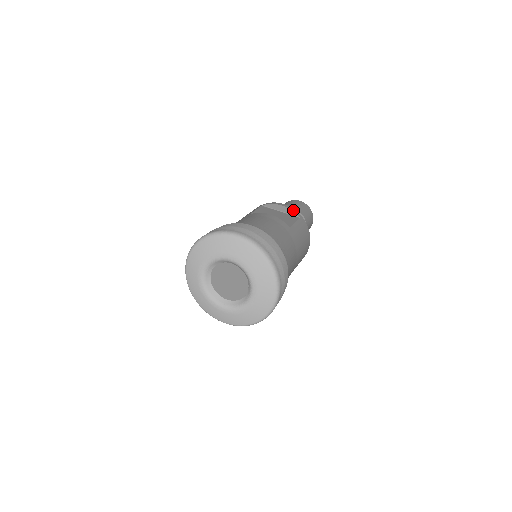
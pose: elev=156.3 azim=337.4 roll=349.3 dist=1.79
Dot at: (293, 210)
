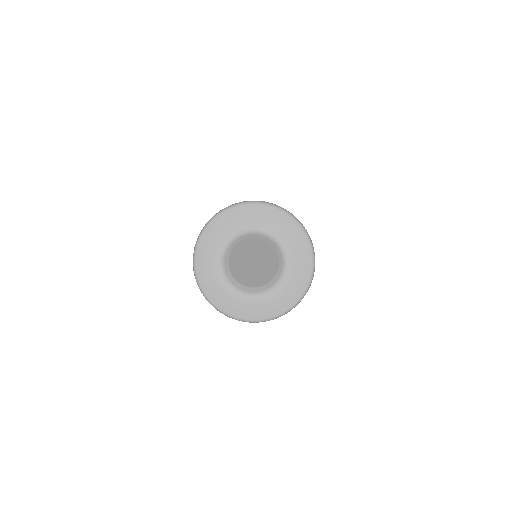
Dot at: occluded
